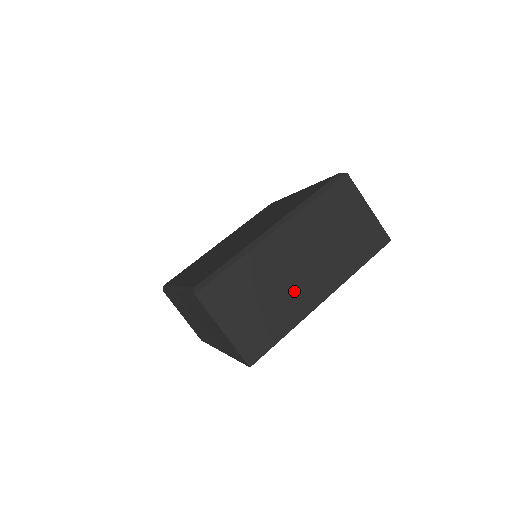
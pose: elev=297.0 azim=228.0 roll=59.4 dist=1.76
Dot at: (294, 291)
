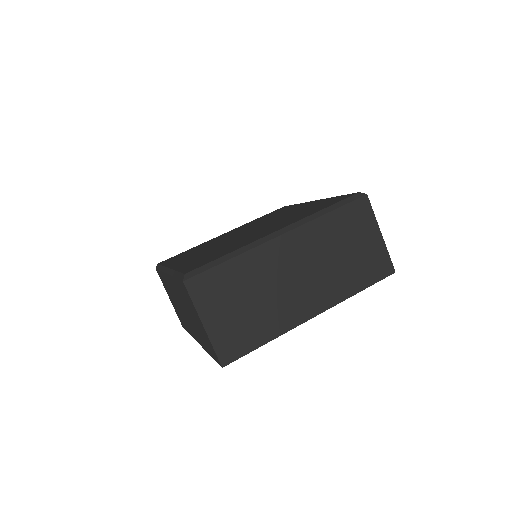
Dot at: (285, 301)
